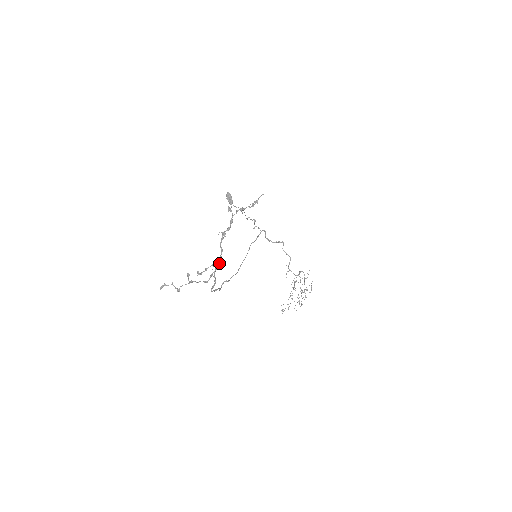
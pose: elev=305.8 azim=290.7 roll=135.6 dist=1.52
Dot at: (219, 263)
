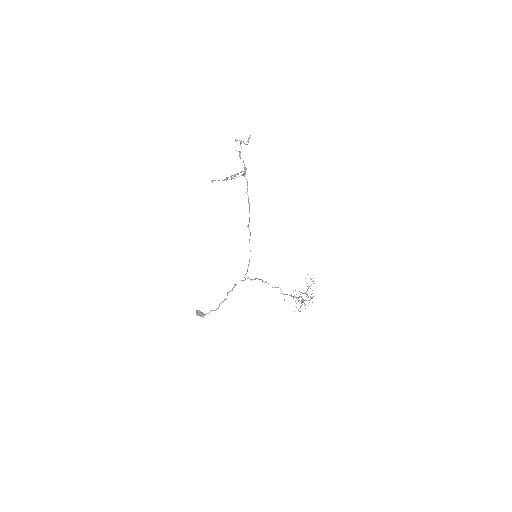
Dot at: (245, 170)
